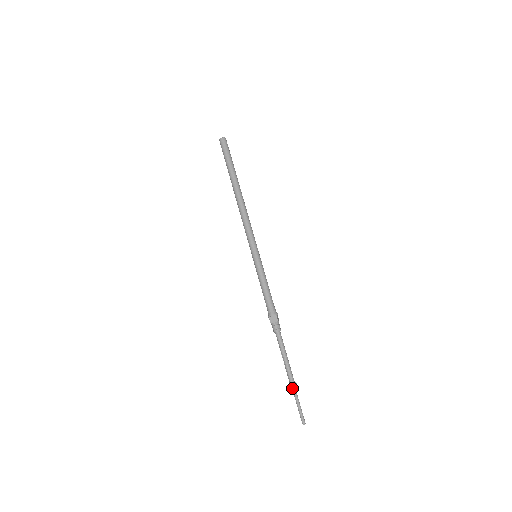
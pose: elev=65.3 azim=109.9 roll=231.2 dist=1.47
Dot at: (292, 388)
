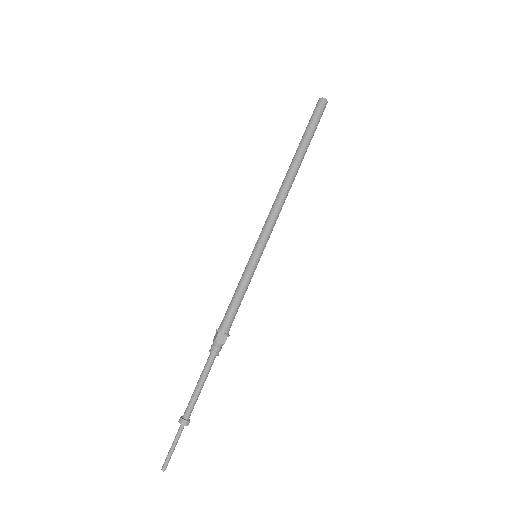
Dot at: (181, 424)
